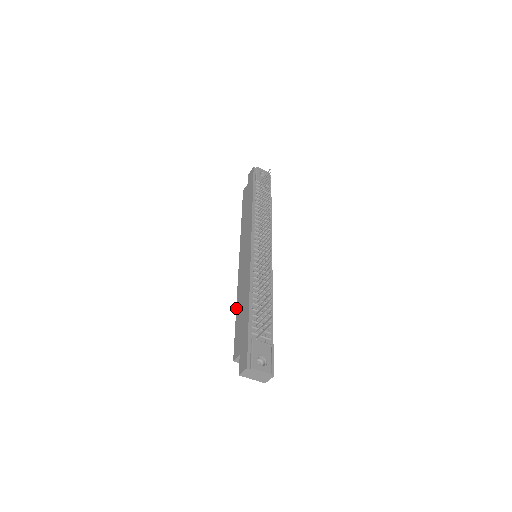
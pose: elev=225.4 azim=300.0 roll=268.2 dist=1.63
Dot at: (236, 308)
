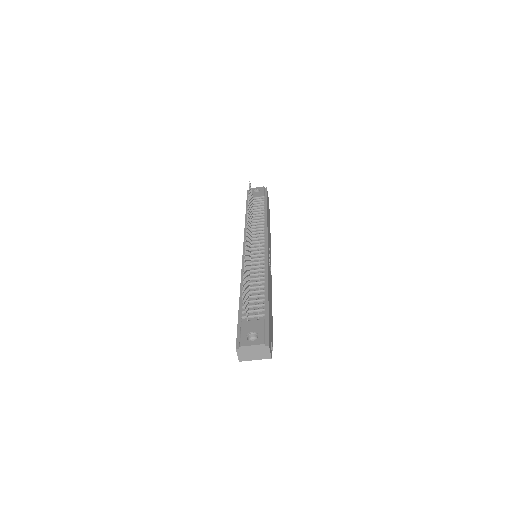
Dot at: occluded
